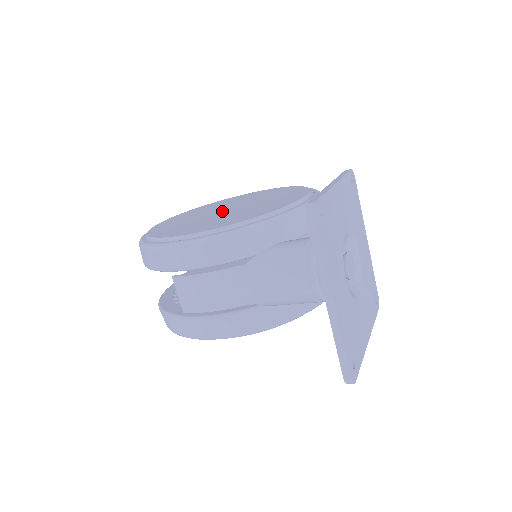
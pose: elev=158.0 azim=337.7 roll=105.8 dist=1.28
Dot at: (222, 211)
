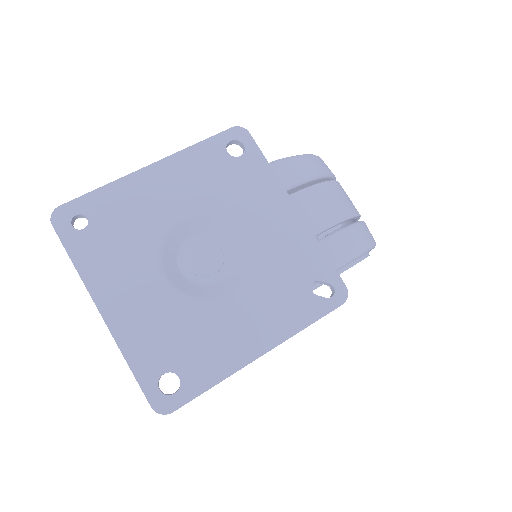
Dot at: occluded
